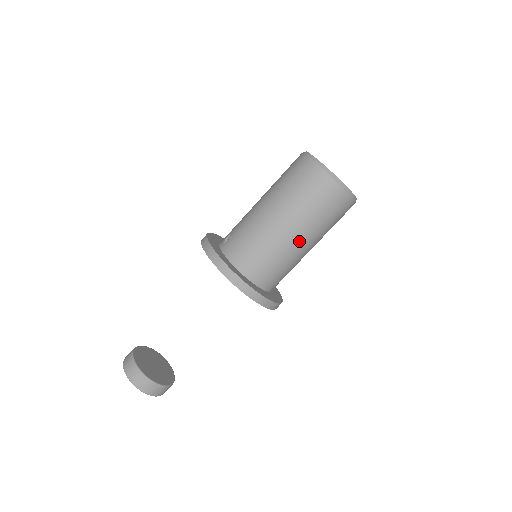
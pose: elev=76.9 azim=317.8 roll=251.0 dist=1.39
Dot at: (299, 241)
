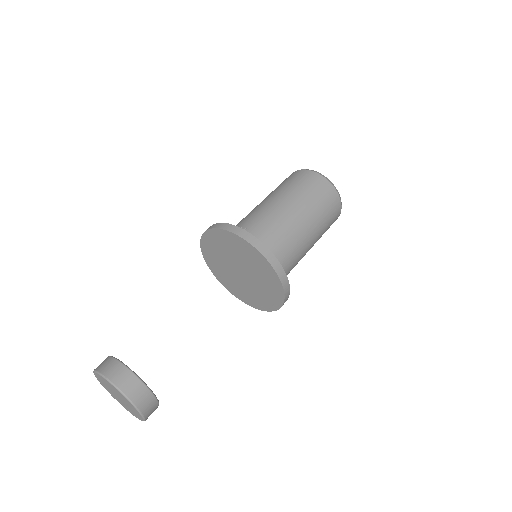
Dot at: (309, 239)
